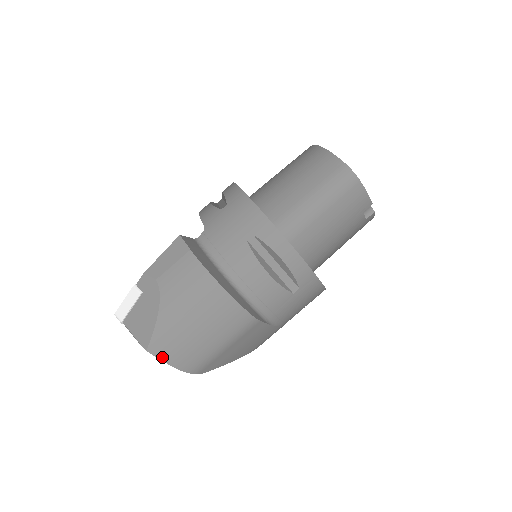
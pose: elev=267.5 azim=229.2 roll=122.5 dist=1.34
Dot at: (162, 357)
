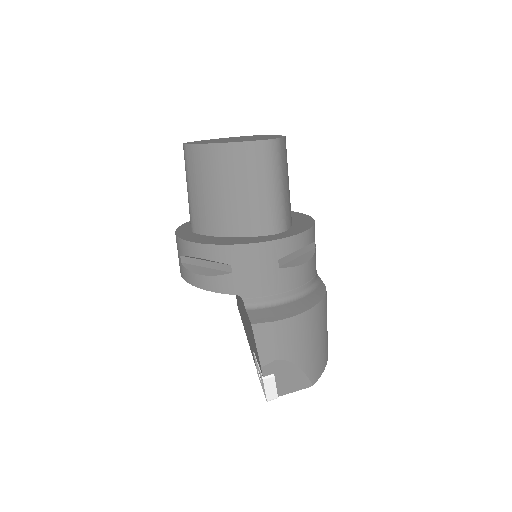
Dot at: (320, 375)
